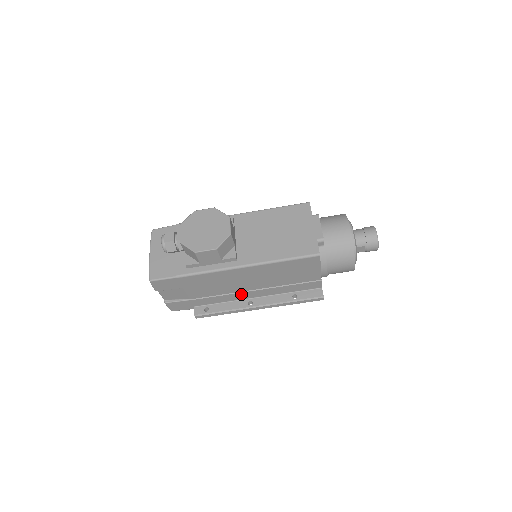
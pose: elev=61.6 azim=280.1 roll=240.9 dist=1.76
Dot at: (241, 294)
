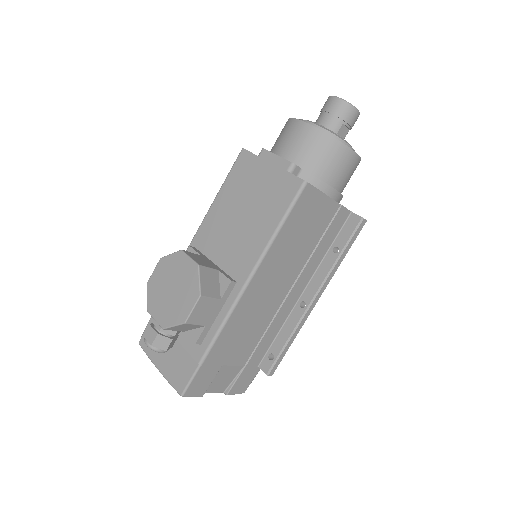
Dot at: (284, 307)
